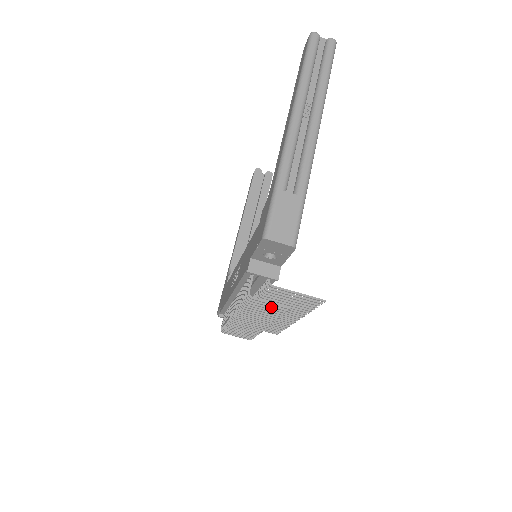
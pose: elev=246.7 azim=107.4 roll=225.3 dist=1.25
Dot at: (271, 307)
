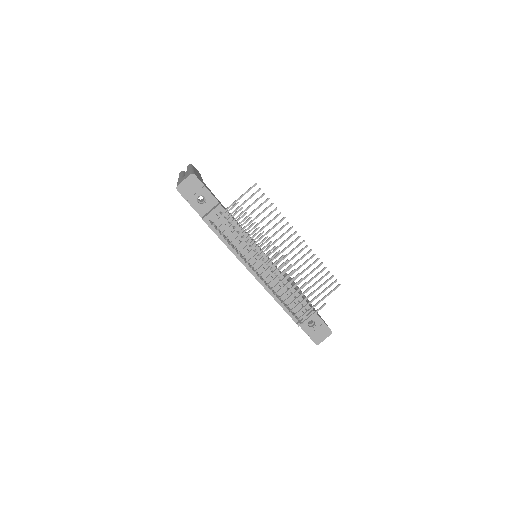
Dot at: occluded
